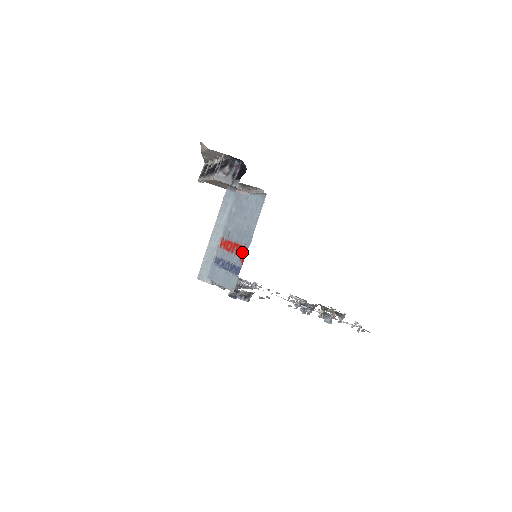
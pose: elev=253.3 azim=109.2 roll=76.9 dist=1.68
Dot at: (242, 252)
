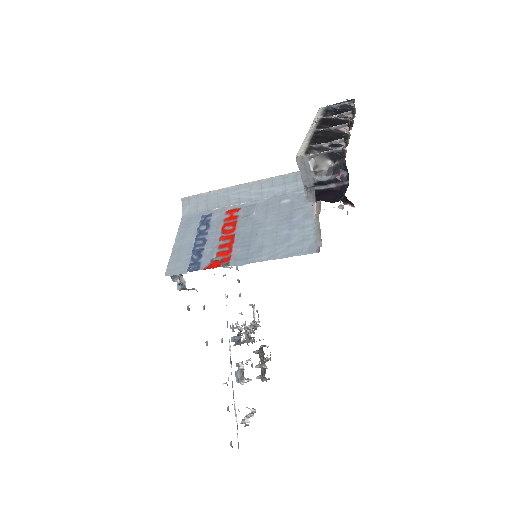
Dot at: (222, 258)
